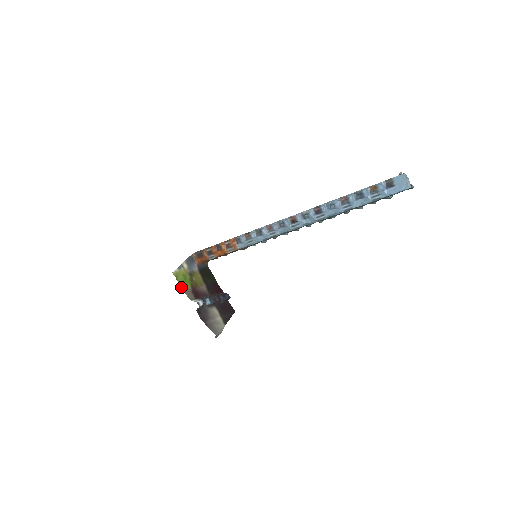
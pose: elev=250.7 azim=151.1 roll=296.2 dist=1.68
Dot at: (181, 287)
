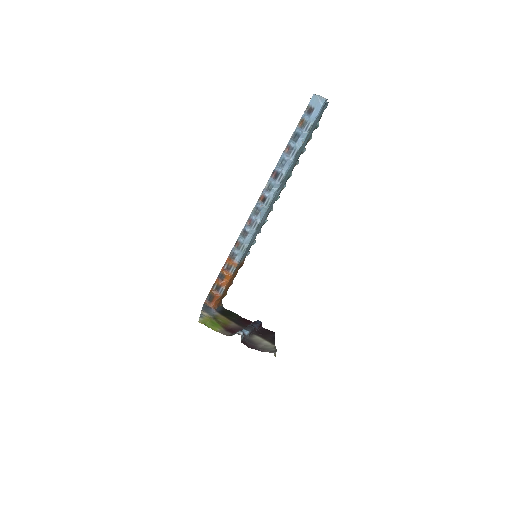
Dot at: (214, 330)
